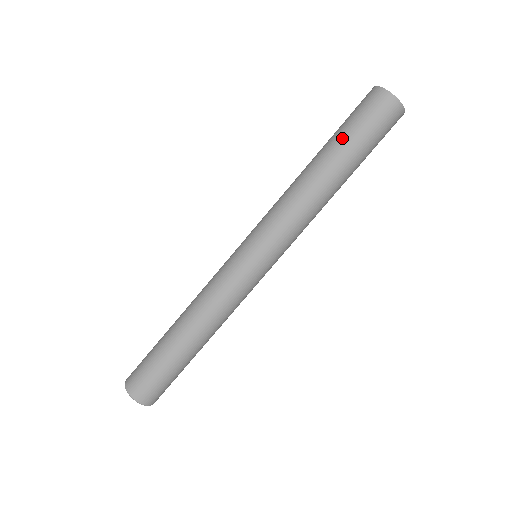
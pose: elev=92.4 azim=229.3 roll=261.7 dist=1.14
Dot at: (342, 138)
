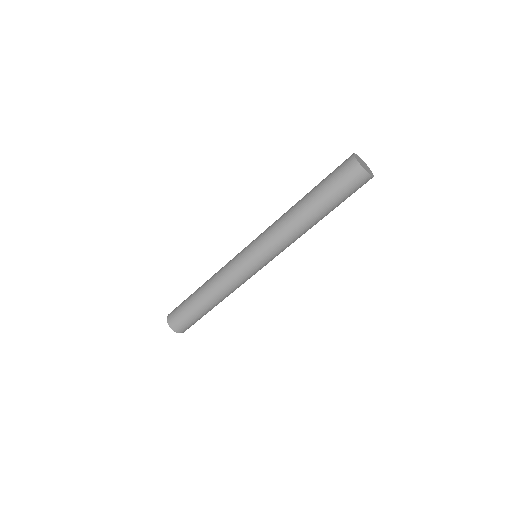
Dot at: (318, 184)
